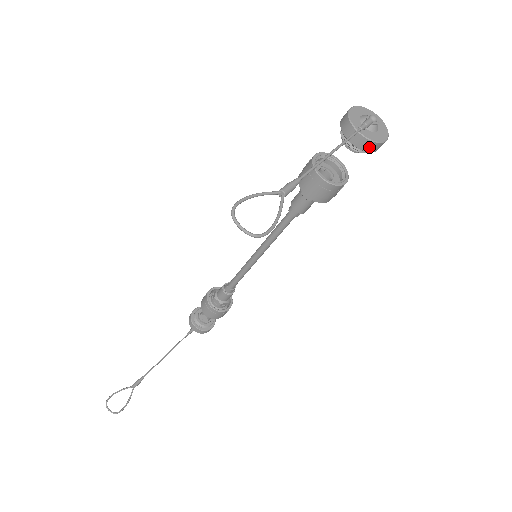
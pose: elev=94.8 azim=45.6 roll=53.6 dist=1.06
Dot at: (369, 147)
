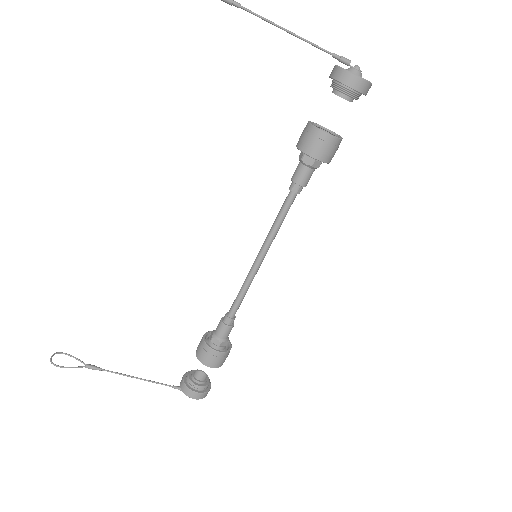
Dot at: (342, 76)
